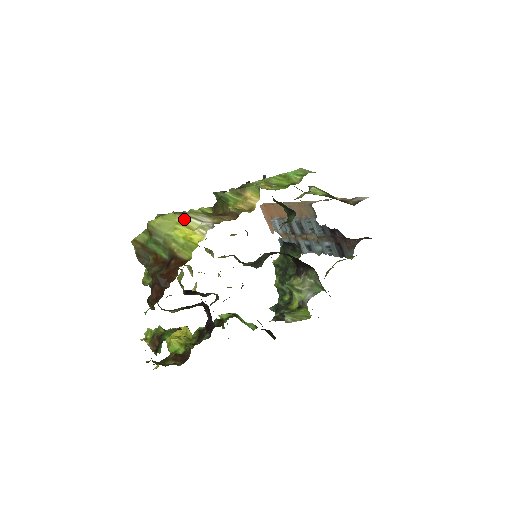
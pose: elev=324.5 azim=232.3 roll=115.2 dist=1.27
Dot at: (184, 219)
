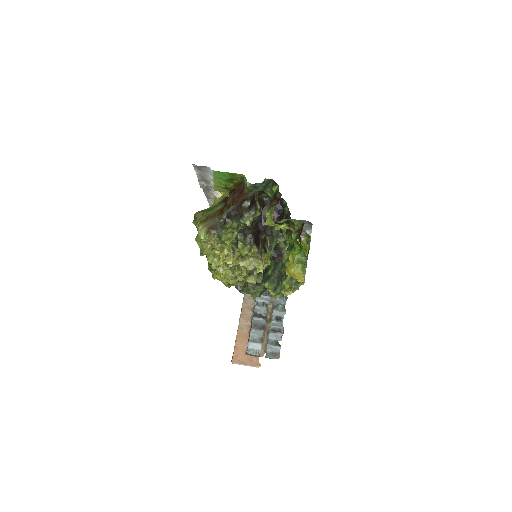
Dot at: occluded
